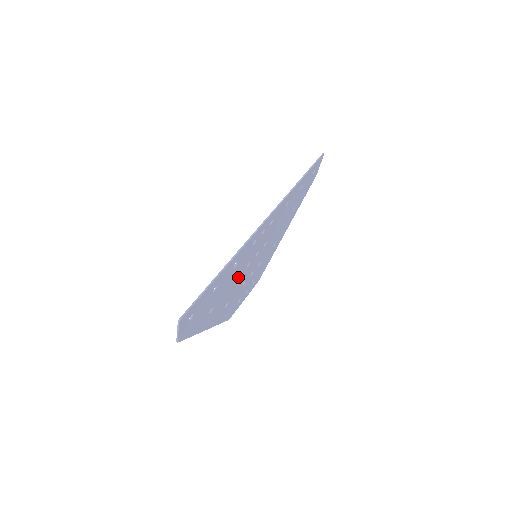
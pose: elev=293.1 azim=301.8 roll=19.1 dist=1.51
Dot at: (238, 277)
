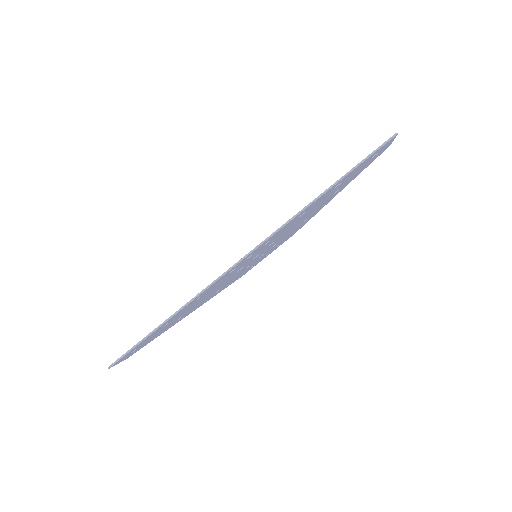
Dot at: (222, 283)
